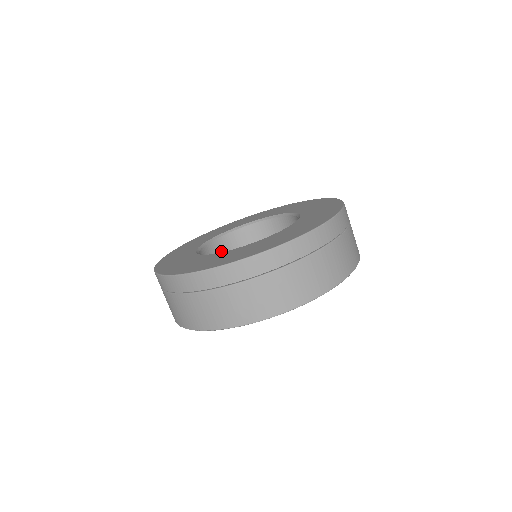
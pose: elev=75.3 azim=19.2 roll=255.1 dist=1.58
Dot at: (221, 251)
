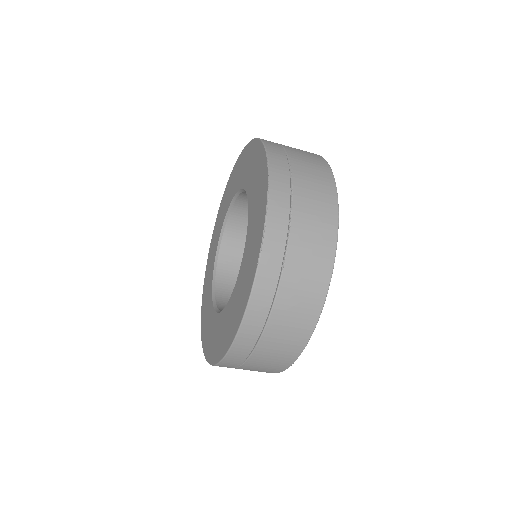
Dot at: occluded
